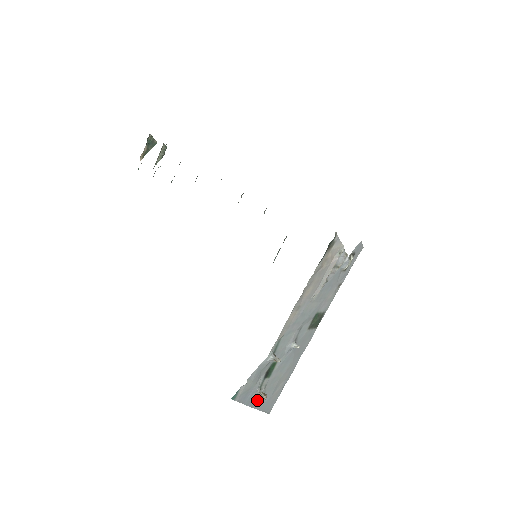
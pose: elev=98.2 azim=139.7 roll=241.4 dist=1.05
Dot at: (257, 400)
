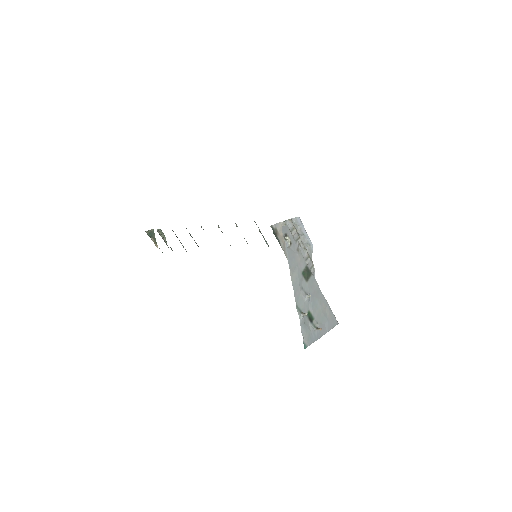
Dot at: (321, 331)
